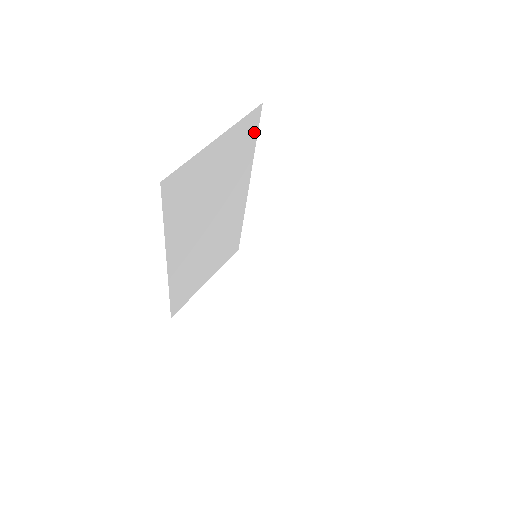
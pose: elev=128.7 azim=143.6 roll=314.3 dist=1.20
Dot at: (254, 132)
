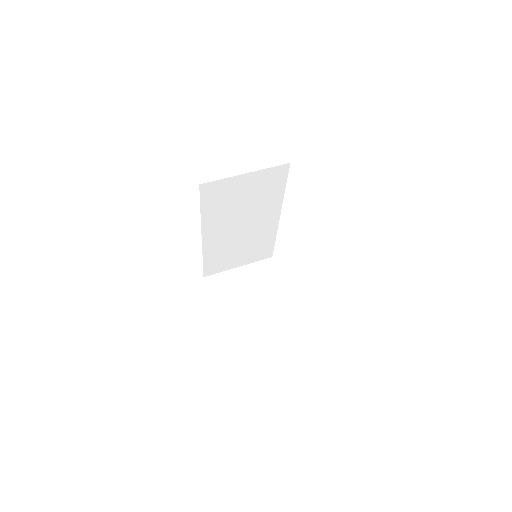
Dot at: (283, 179)
